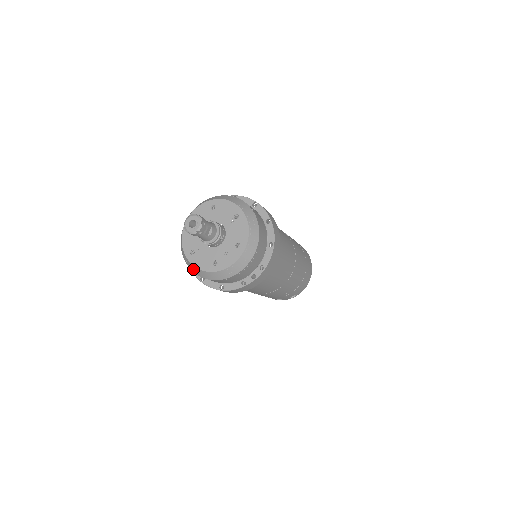
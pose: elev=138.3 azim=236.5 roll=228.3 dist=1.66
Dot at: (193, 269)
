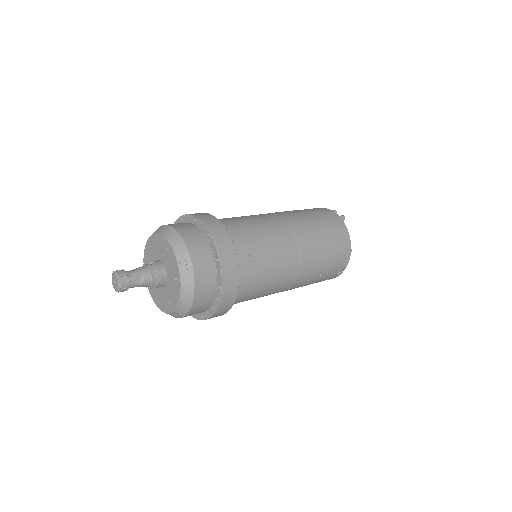
Dot at: occluded
